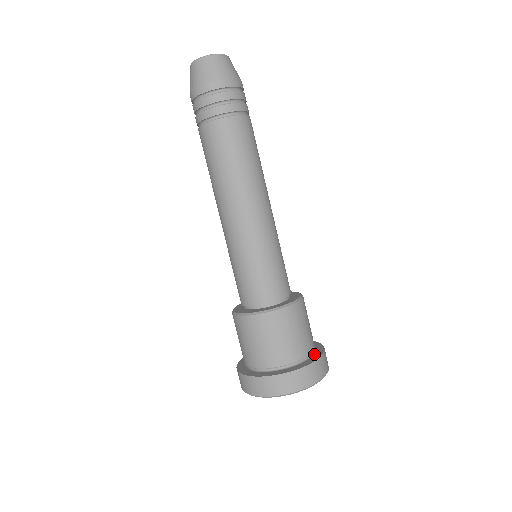
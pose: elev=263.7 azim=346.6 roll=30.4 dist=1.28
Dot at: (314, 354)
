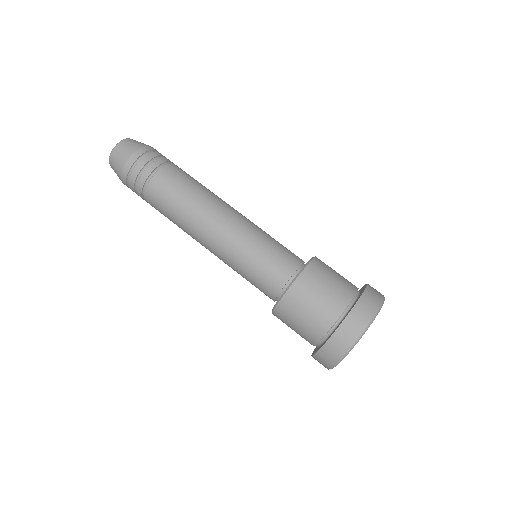
Dot at: (360, 294)
